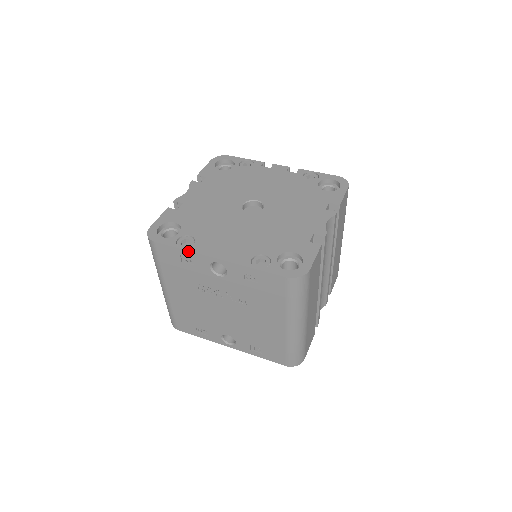
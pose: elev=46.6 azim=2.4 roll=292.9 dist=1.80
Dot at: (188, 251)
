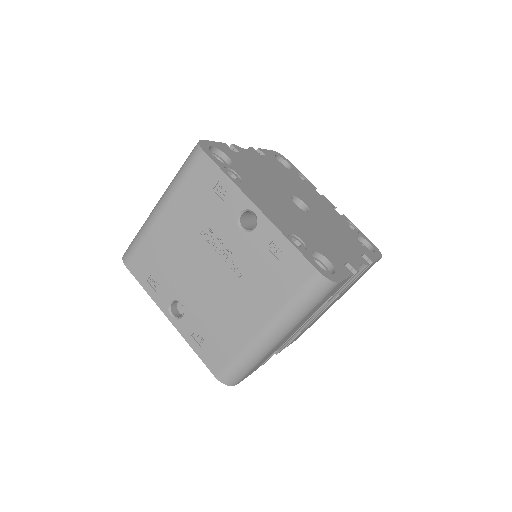
Dot at: (232, 182)
